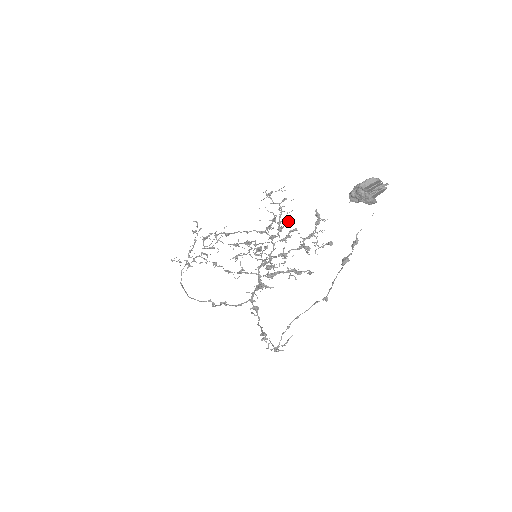
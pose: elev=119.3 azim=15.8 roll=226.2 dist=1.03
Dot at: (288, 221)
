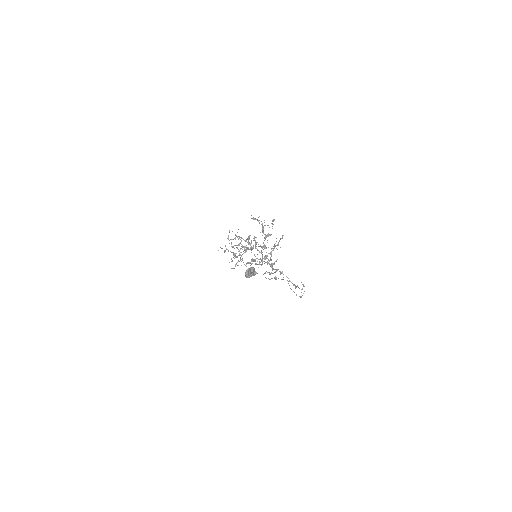
Dot at: (248, 238)
